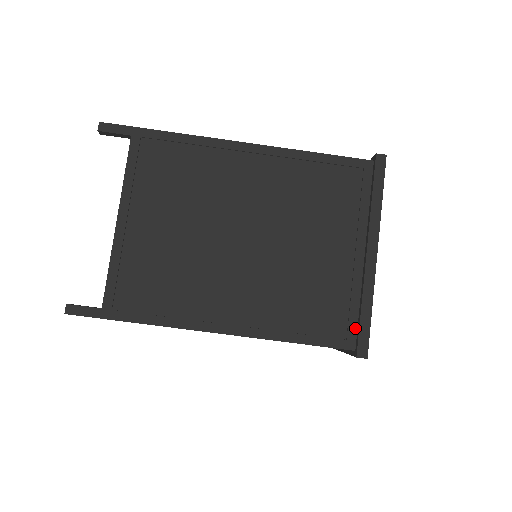
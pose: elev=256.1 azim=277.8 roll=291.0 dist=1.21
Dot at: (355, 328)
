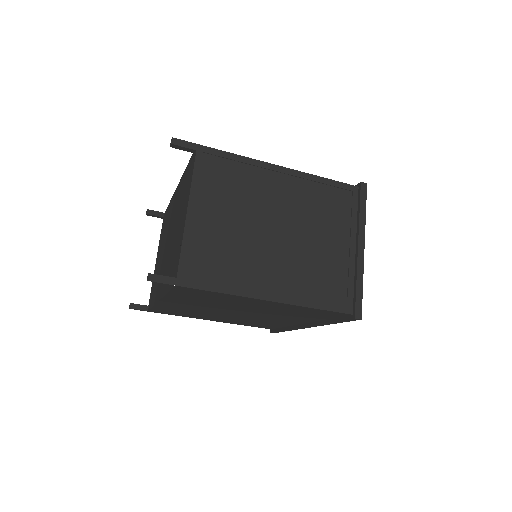
Dot at: (352, 299)
